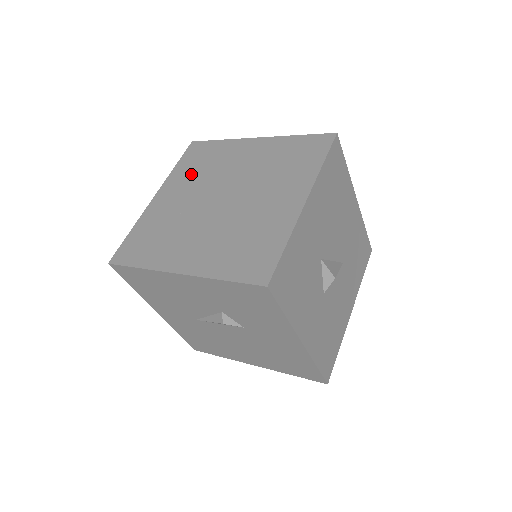
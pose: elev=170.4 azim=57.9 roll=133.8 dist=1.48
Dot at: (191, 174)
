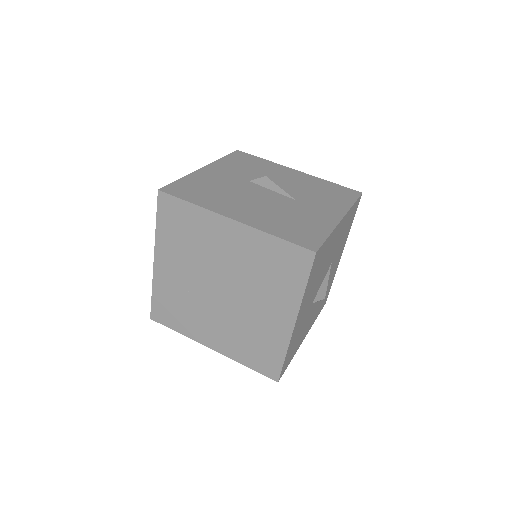
Dot at: (179, 245)
